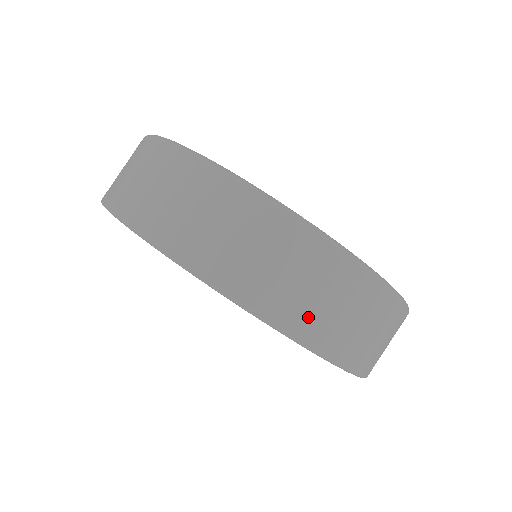
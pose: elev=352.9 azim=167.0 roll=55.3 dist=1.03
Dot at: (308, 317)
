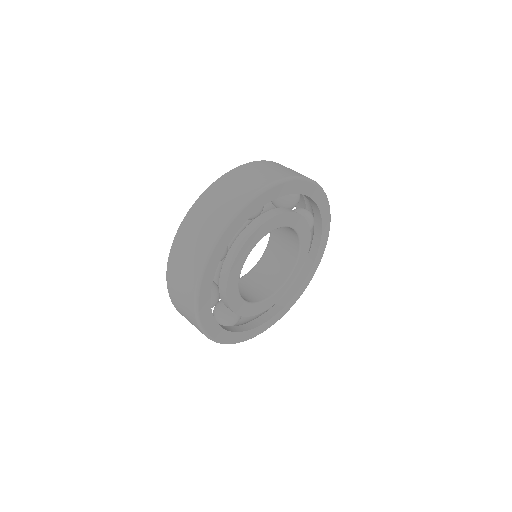
Dot at: (179, 310)
